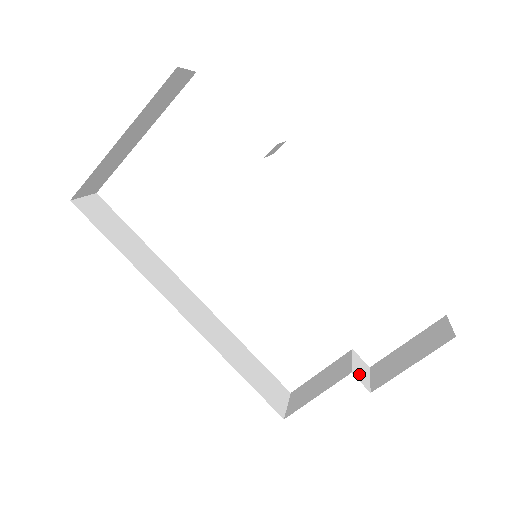
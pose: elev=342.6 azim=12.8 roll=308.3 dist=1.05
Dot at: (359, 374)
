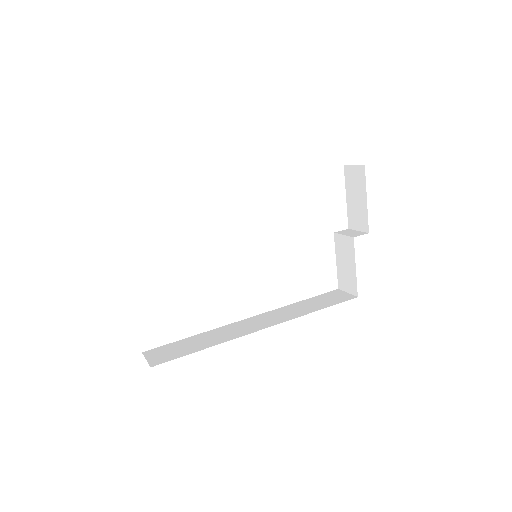
Dot at: (354, 234)
